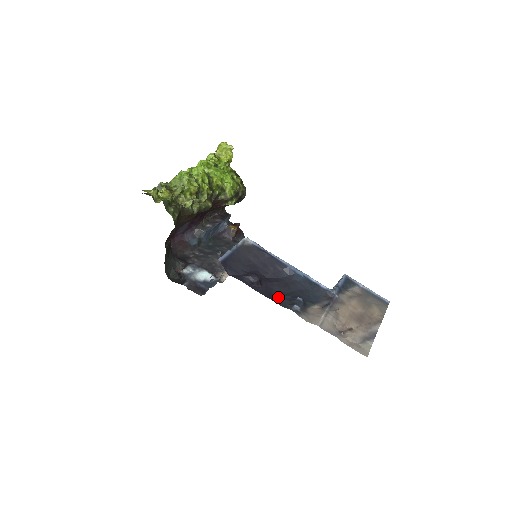
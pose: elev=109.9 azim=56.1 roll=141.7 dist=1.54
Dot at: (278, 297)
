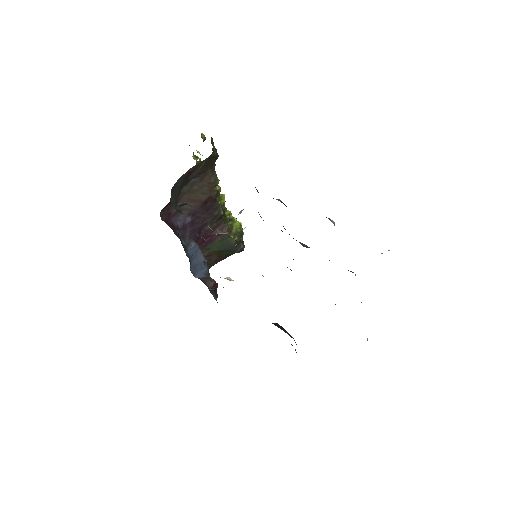
Dot at: occluded
